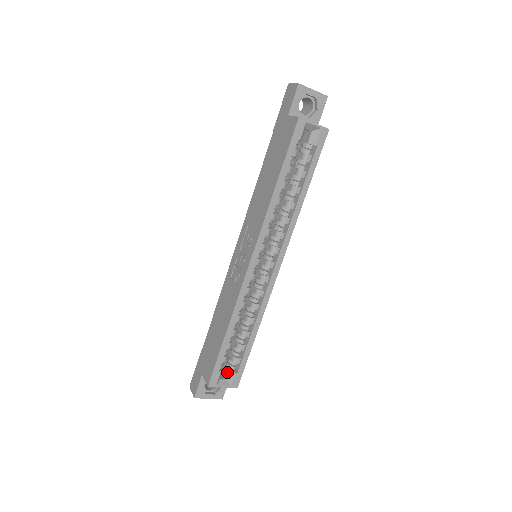
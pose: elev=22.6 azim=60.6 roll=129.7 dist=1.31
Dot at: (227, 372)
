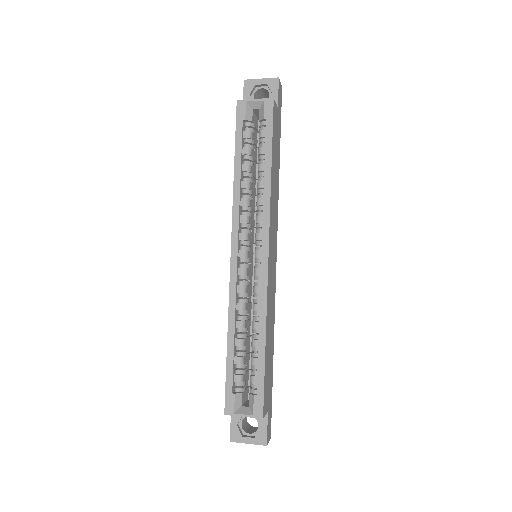
Dot at: (249, 398)
